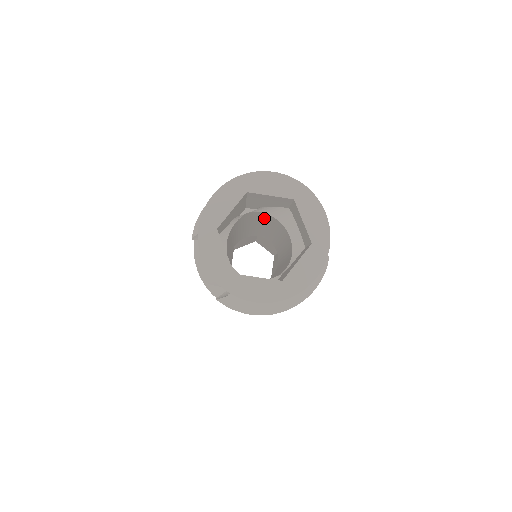
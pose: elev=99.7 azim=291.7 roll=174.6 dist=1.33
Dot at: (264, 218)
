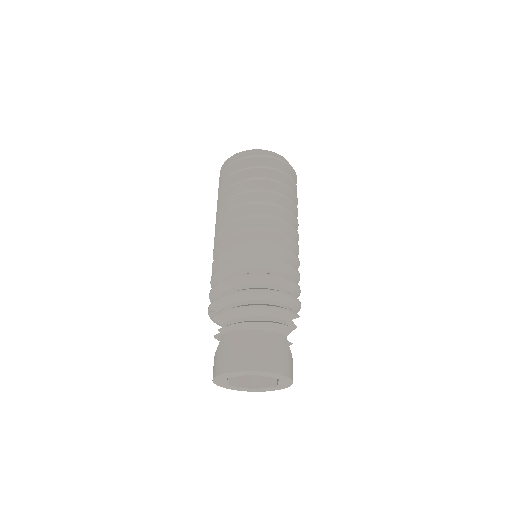
Dot at: occluded
